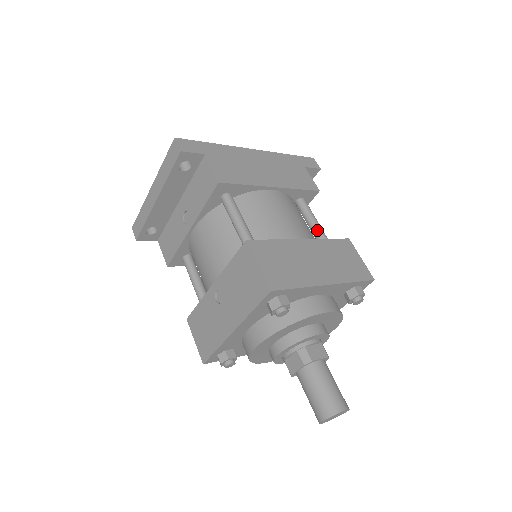
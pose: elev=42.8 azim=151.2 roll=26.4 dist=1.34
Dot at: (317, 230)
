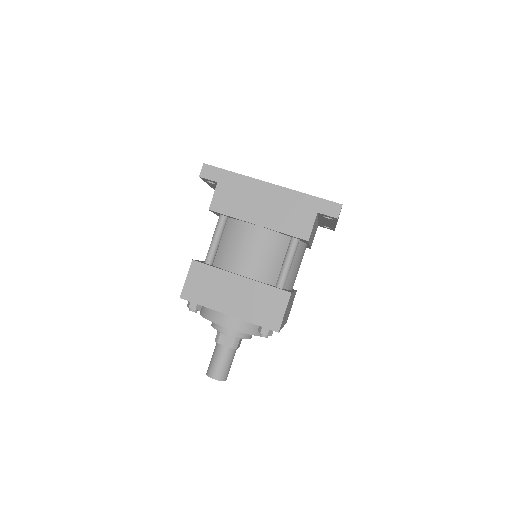
Dot at: (281, 270)
